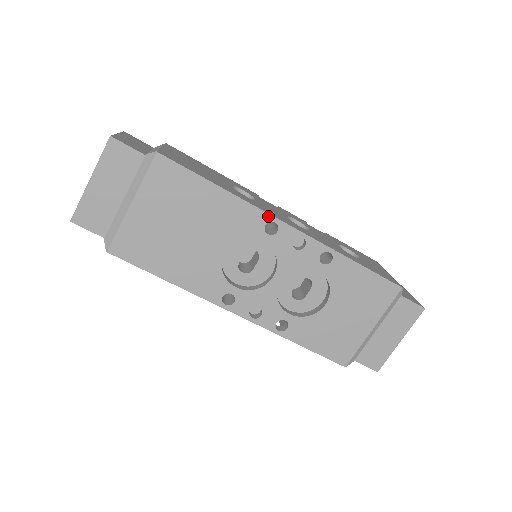
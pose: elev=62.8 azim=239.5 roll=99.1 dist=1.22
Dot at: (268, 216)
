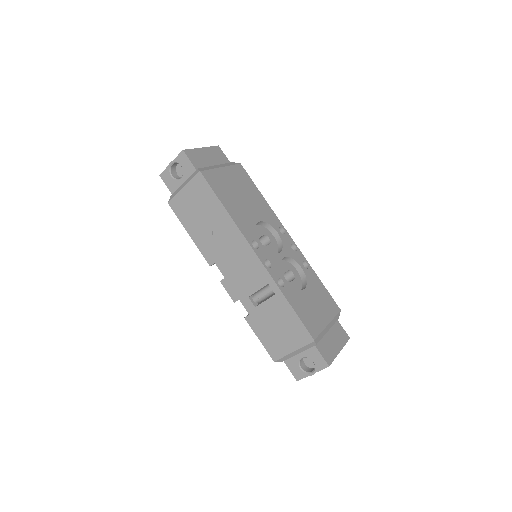
Dot at: (281, 224)
